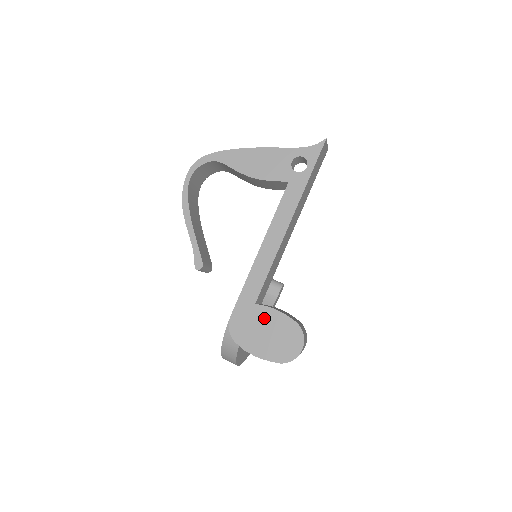
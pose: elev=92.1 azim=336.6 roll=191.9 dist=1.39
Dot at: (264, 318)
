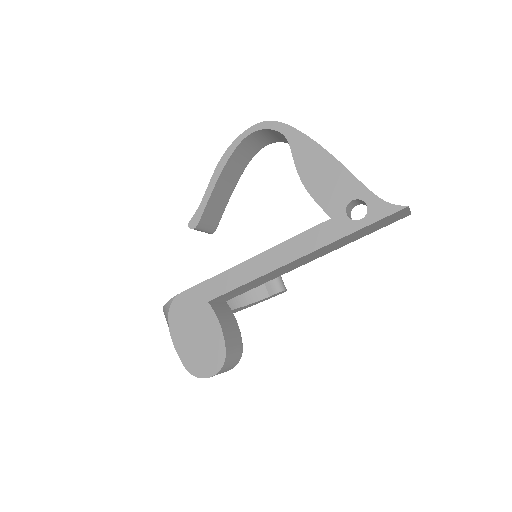
Dot at: (205, 321)
